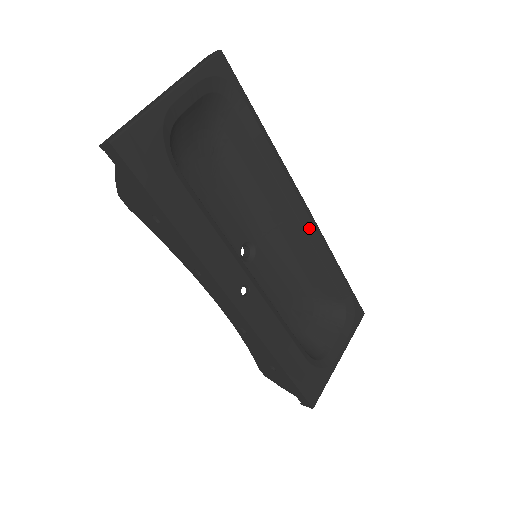
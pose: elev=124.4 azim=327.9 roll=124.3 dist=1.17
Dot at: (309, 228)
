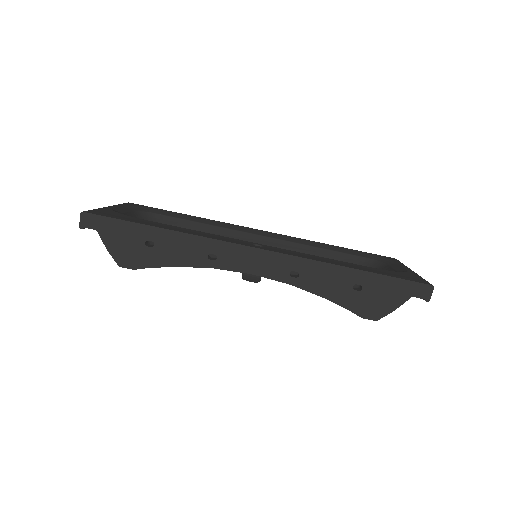
Dot at: (278, 237)
